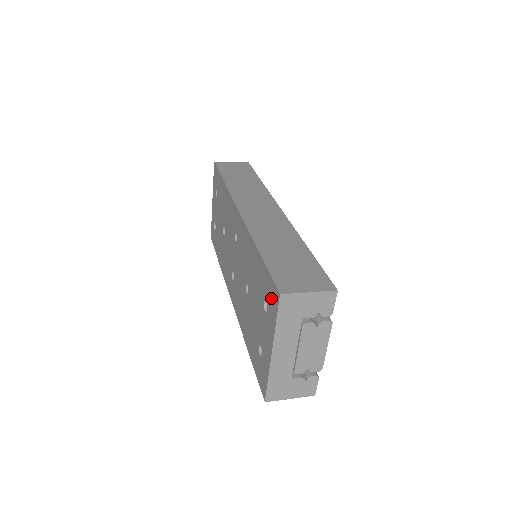
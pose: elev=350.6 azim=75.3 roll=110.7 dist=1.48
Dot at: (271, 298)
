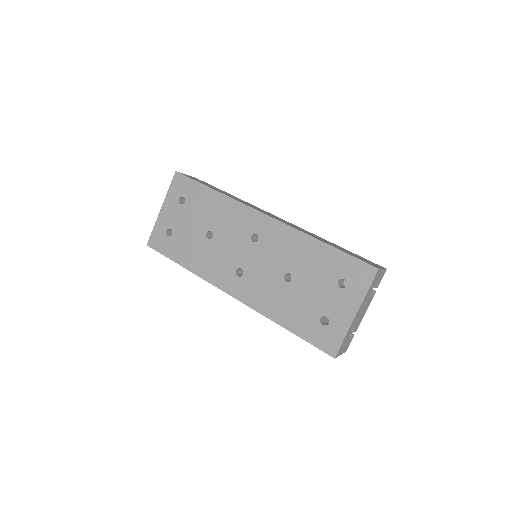
Dot at: (358, 274)
